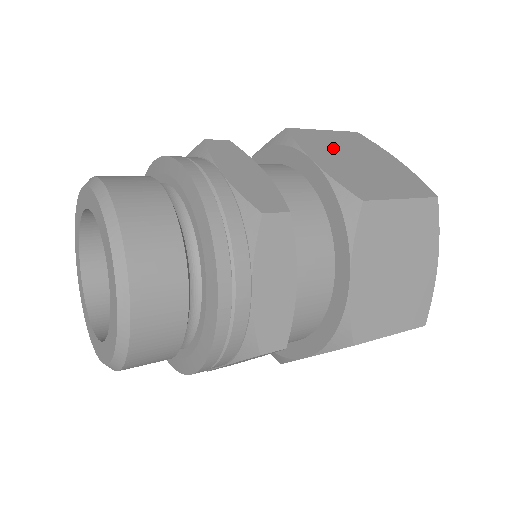
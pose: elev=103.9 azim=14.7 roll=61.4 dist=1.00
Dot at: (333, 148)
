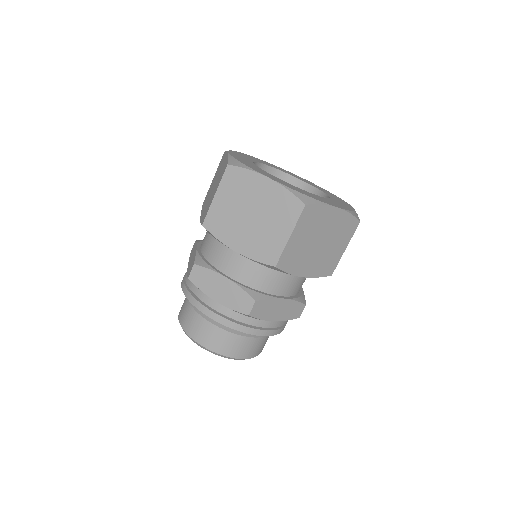
Dot at: (232, 218)
